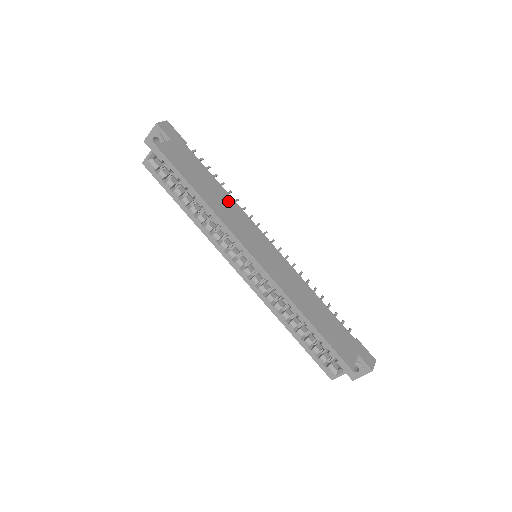
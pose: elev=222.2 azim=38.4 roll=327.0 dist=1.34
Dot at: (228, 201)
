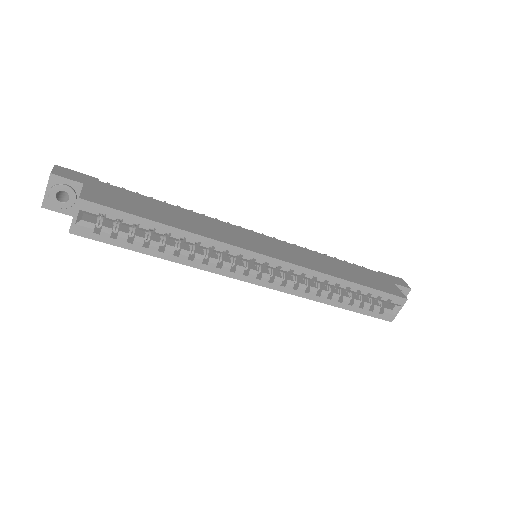
Dot at: (193, 216)
